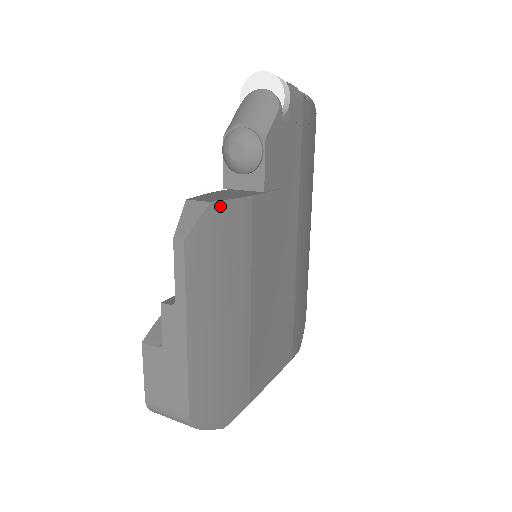
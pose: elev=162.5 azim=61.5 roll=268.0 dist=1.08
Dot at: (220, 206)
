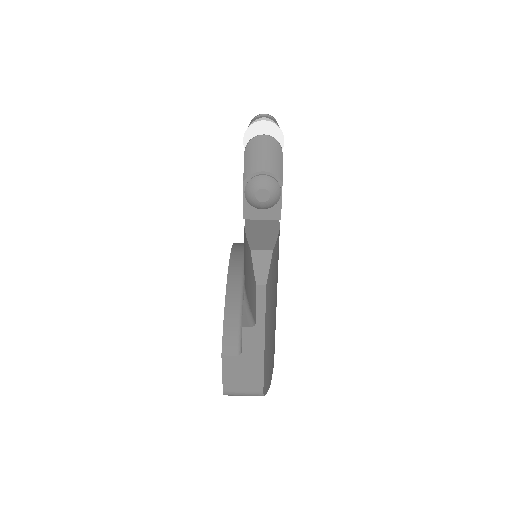
Dot at: (274, 249)
